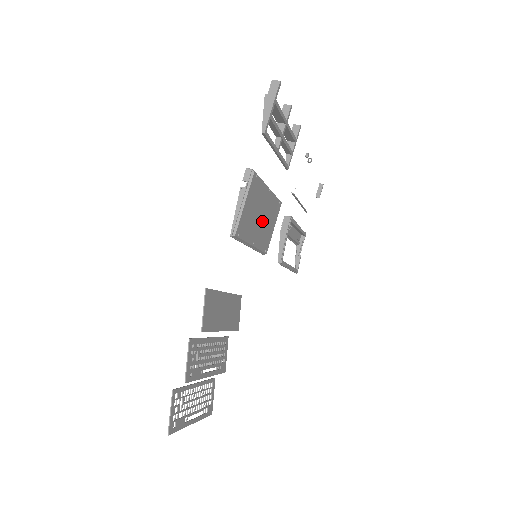
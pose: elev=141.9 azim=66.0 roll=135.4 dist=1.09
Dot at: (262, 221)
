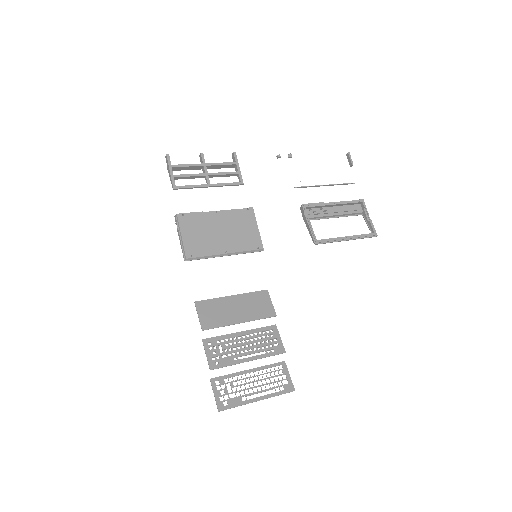
Dot at: (227, 233)
